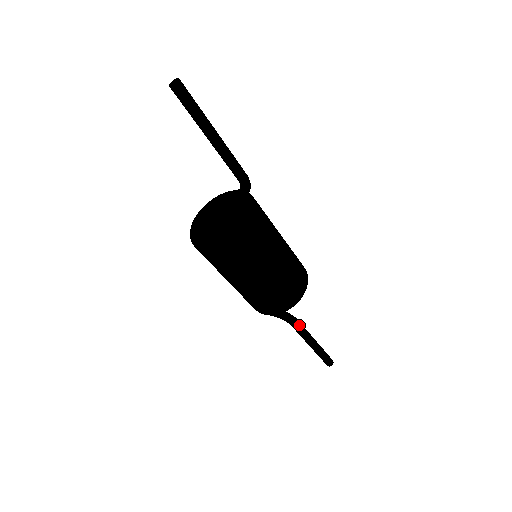
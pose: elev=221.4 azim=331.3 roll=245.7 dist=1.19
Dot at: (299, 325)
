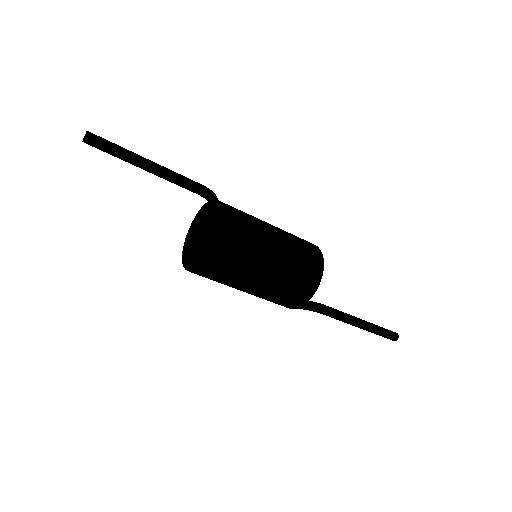
Dot at: (329, 311)
